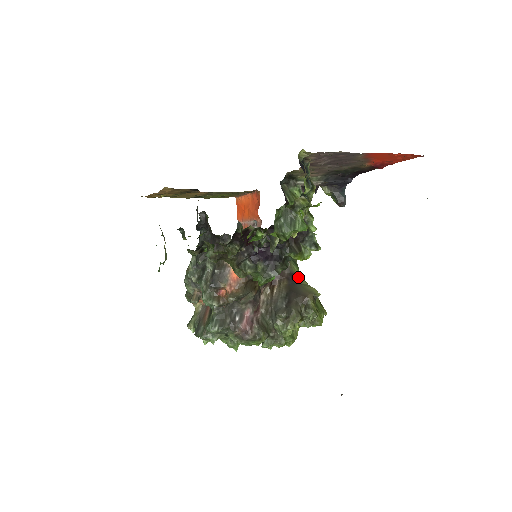
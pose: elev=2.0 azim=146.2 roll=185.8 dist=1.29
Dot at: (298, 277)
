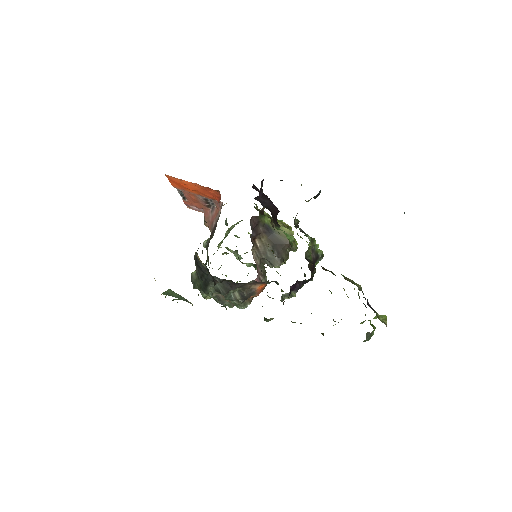
Dot at: (269, 224)
